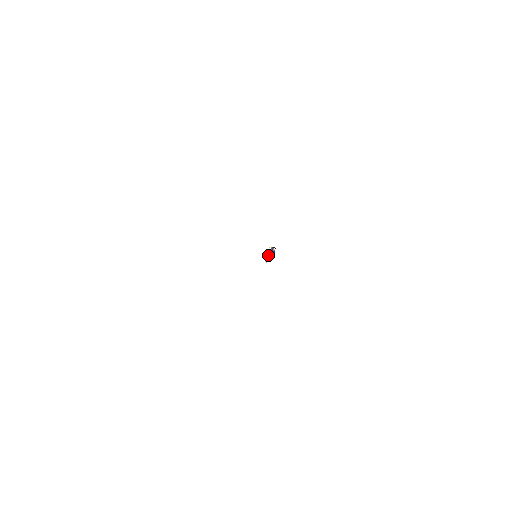
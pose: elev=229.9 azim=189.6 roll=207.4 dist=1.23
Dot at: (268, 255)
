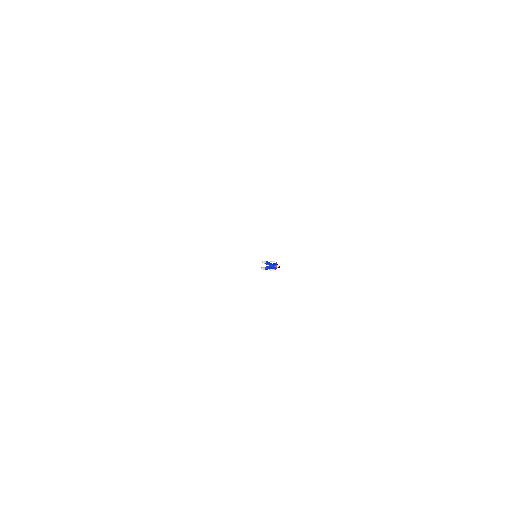
Dot at: occluded
